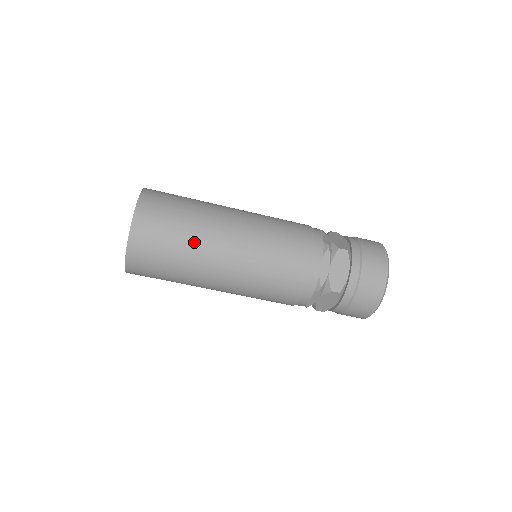
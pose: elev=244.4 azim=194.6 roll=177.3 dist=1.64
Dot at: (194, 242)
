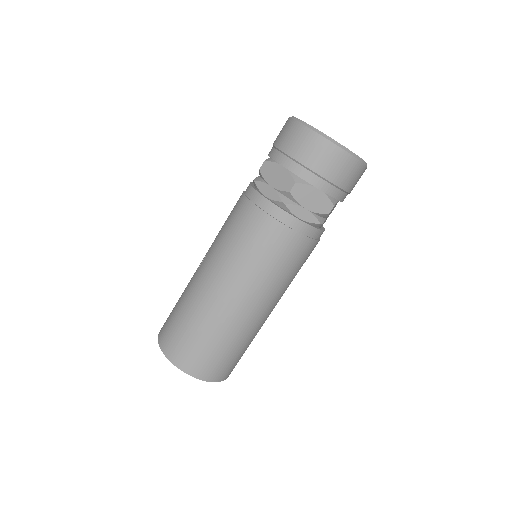
Dot at: (232, 334)
